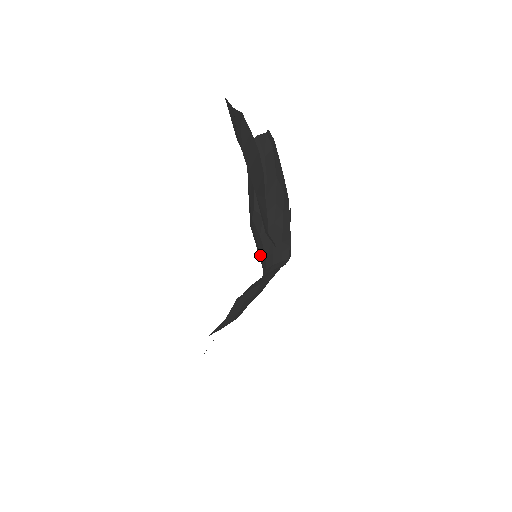
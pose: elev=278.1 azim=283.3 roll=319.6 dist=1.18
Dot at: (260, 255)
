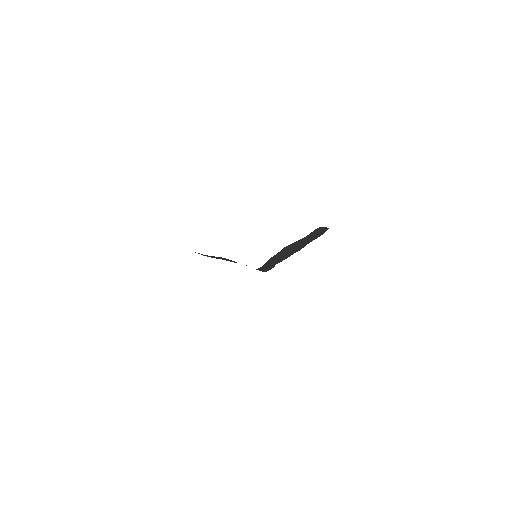
Dot at: occluded
